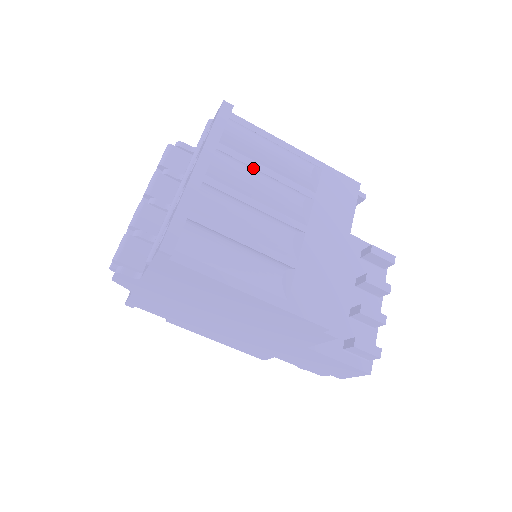
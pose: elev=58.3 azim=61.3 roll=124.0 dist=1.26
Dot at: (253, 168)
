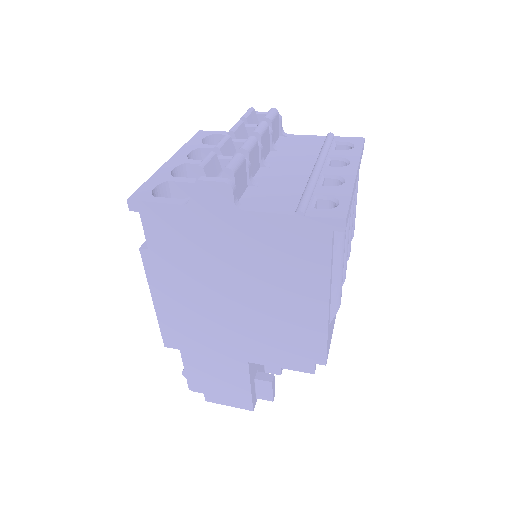
Dot at: occluded
